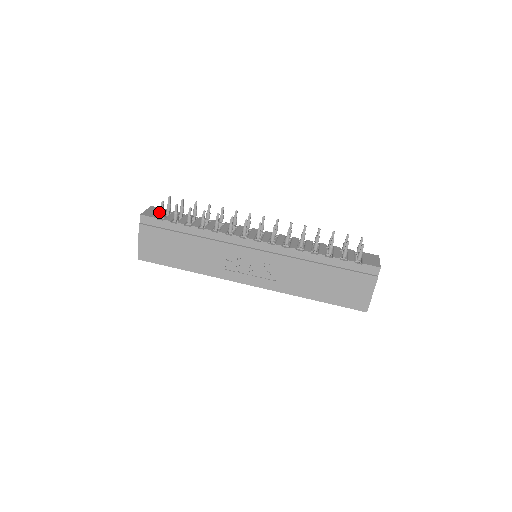
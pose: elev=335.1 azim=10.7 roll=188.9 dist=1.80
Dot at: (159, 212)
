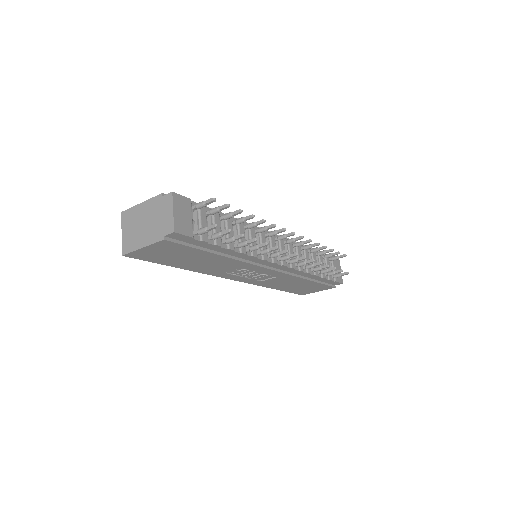
Dot at: (189, 215)
